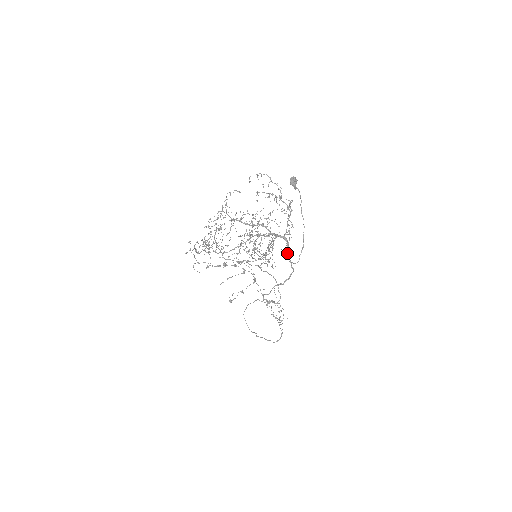
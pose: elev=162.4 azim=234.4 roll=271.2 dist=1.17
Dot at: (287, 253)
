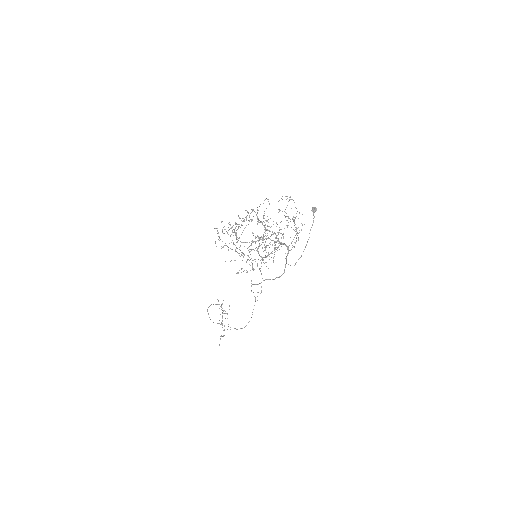
Dot at: (286, 258)
